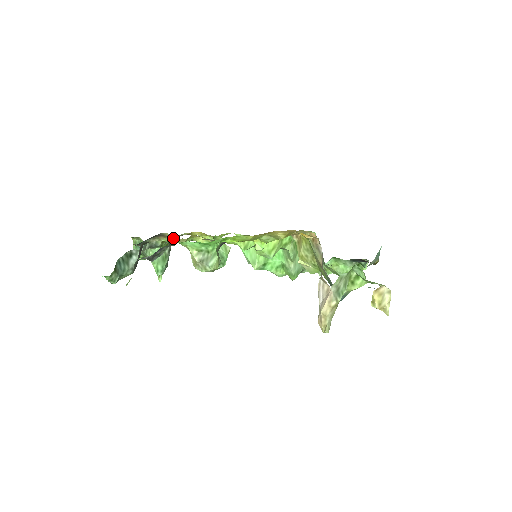
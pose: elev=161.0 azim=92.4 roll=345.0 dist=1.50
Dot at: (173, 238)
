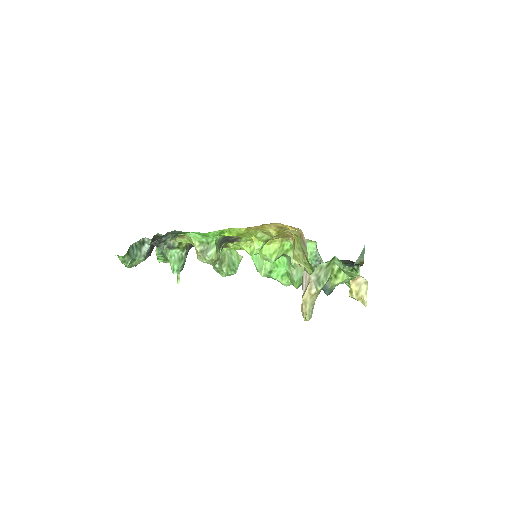
Dot at: (186, 238)
